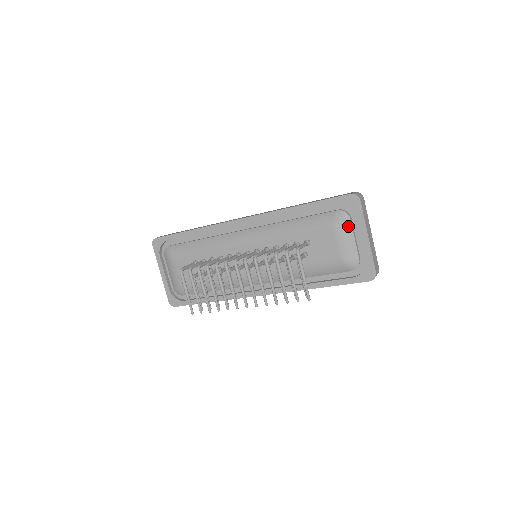
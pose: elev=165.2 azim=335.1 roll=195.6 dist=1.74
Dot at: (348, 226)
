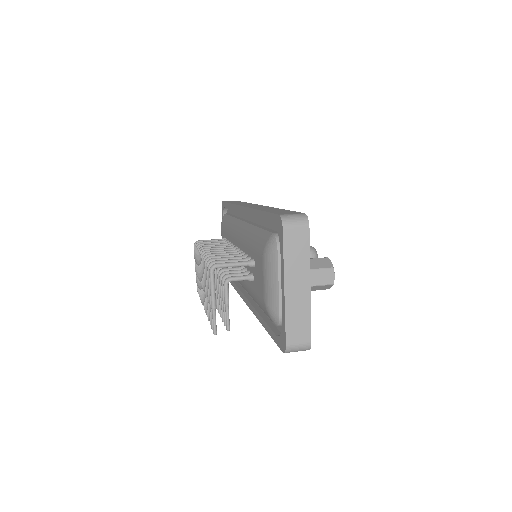
Dot at: (274, 261)
